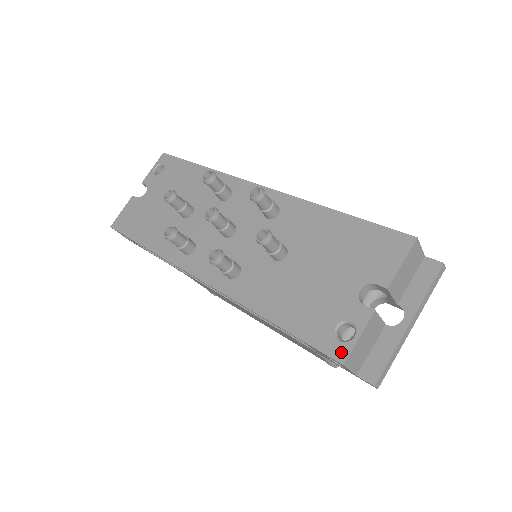
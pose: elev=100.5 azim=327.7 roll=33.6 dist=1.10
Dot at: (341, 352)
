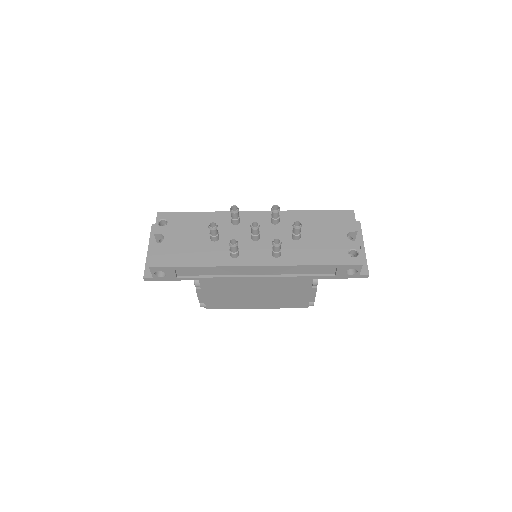
Dot at: (358, 261)
